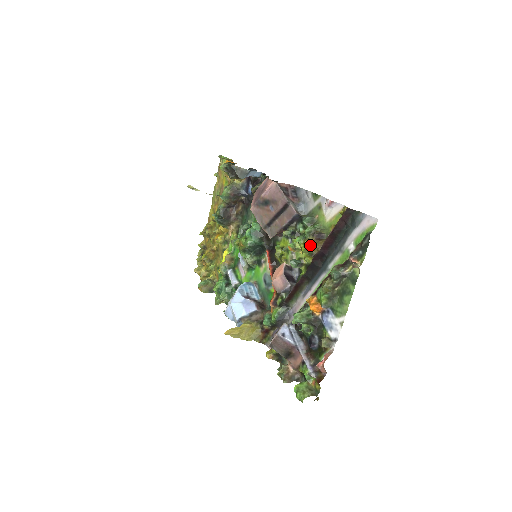
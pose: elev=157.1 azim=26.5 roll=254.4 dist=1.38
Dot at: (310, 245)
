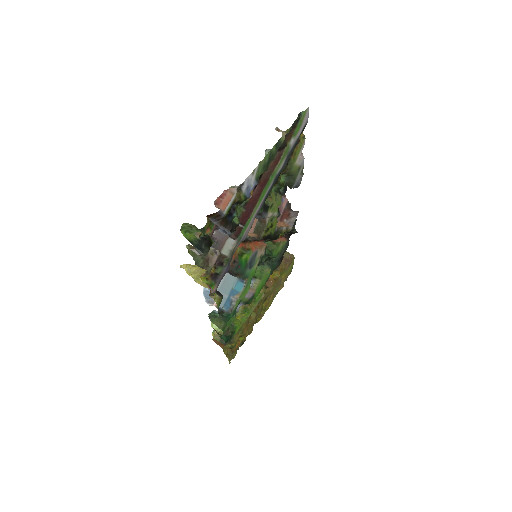
Dot at: occluded
